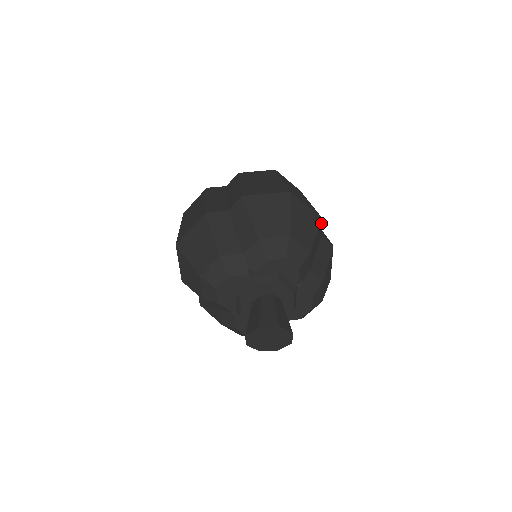
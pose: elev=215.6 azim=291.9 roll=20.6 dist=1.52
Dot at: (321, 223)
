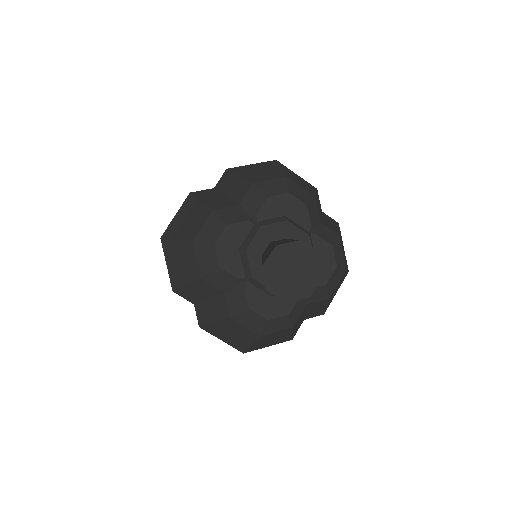
Dot at: occluded
